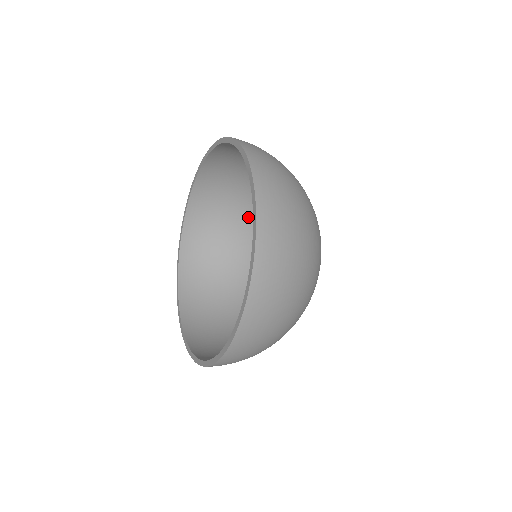
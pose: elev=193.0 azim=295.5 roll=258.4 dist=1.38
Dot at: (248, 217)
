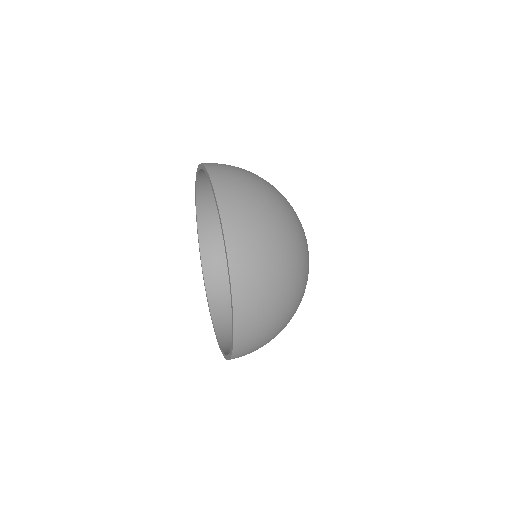
Dot at: occluded
